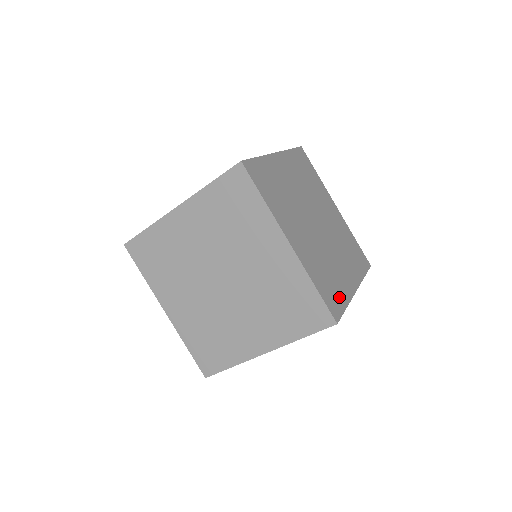
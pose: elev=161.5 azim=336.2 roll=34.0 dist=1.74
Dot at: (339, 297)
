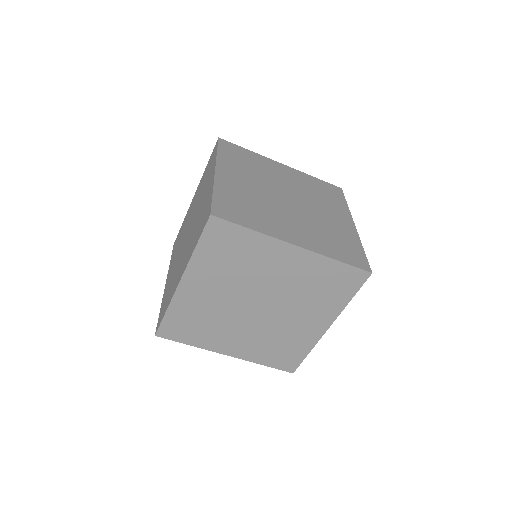
Dot at: (354, 248)
